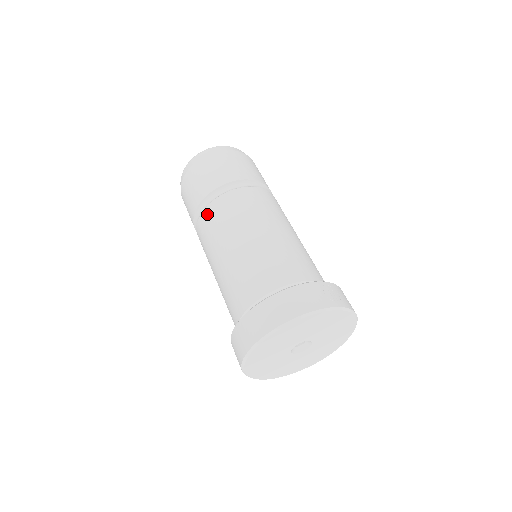
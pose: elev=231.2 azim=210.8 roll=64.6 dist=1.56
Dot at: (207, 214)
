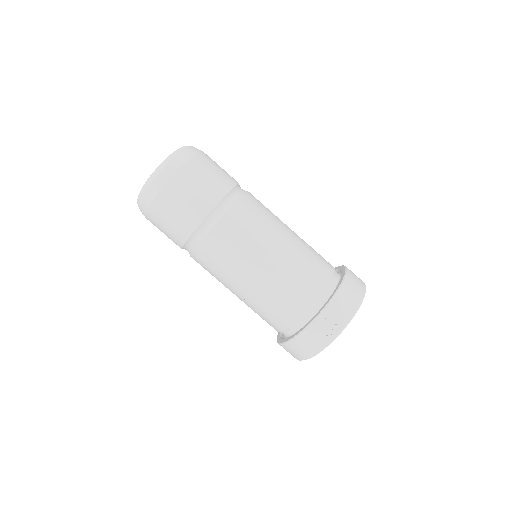
Dot at: occluded
